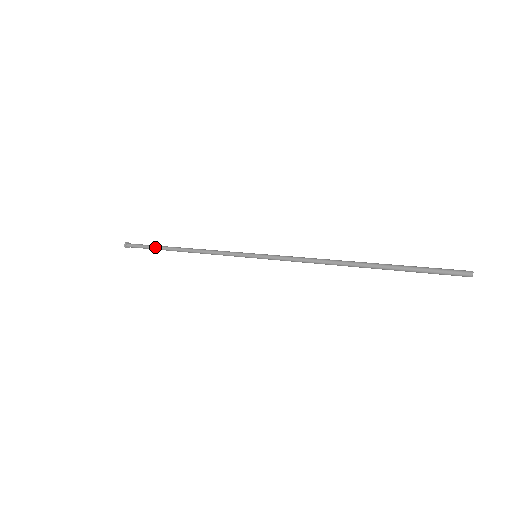
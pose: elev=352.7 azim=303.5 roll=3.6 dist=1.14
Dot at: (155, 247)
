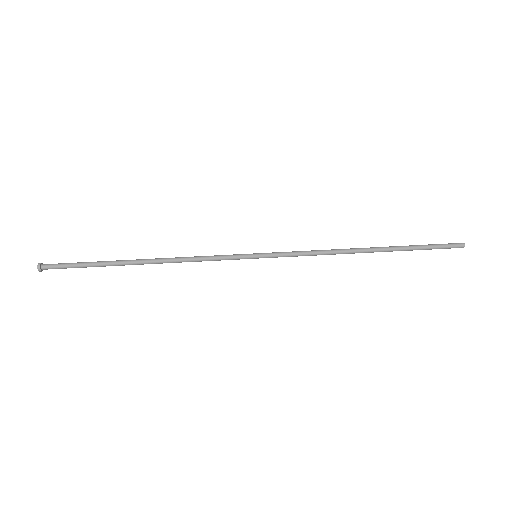
Dot at: occluded
